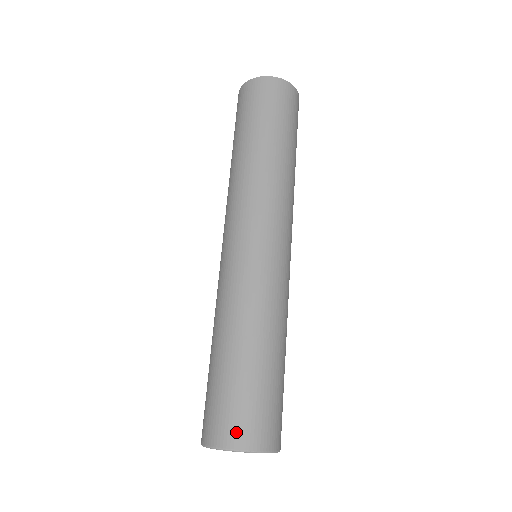
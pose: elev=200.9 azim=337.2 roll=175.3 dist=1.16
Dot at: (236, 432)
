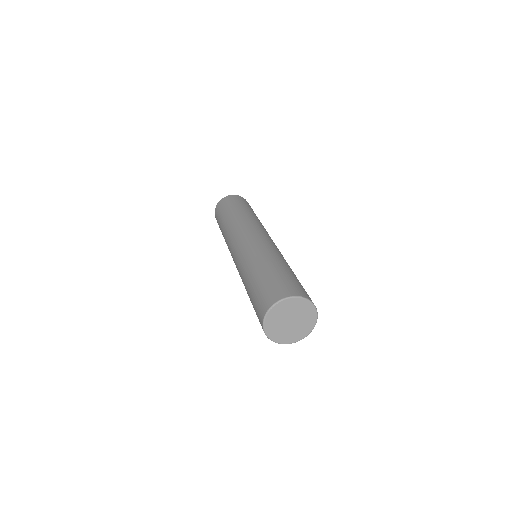
Dot at: (294, 290)
